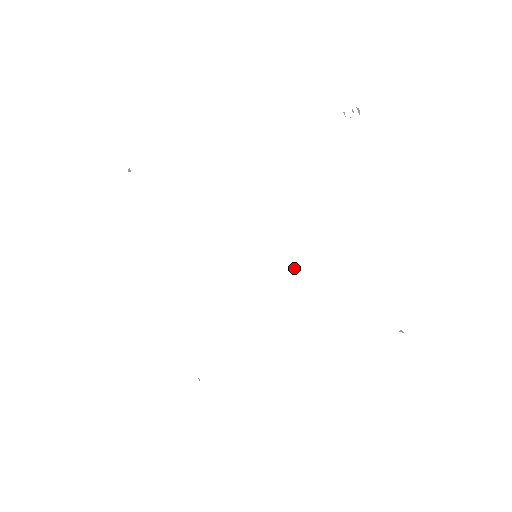
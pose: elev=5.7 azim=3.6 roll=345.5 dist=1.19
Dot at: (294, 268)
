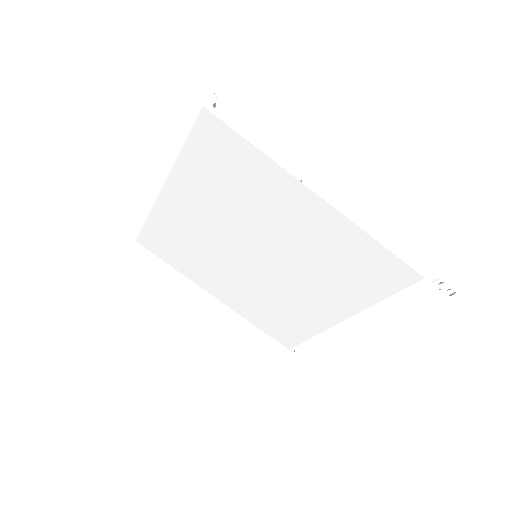
Dot at: (272, 284)
